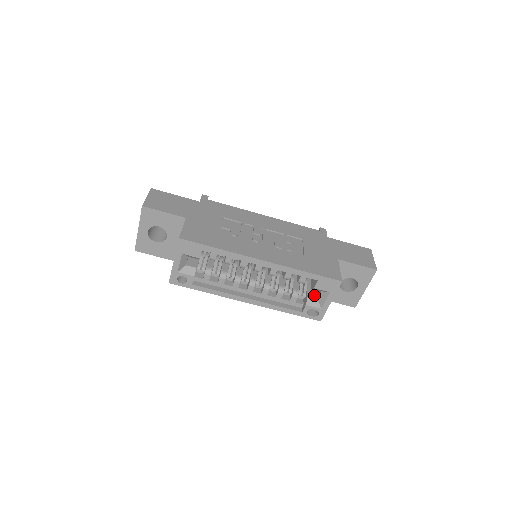
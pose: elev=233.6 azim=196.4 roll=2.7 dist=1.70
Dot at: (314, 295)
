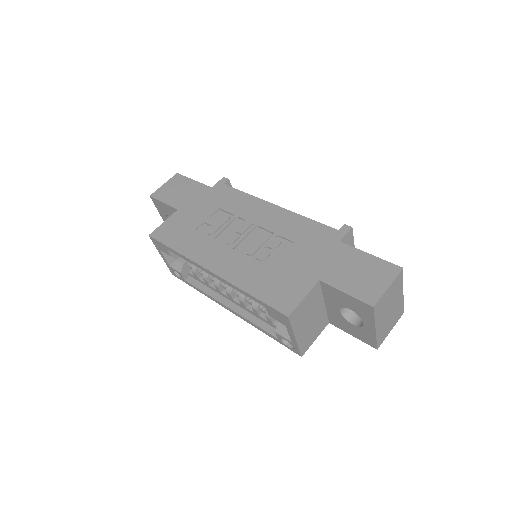
Dot at: occluded
